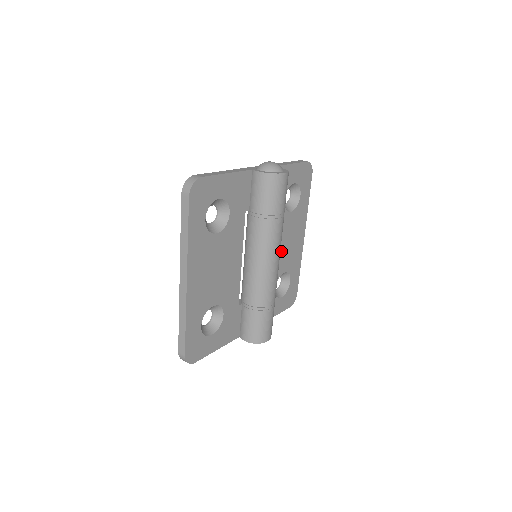
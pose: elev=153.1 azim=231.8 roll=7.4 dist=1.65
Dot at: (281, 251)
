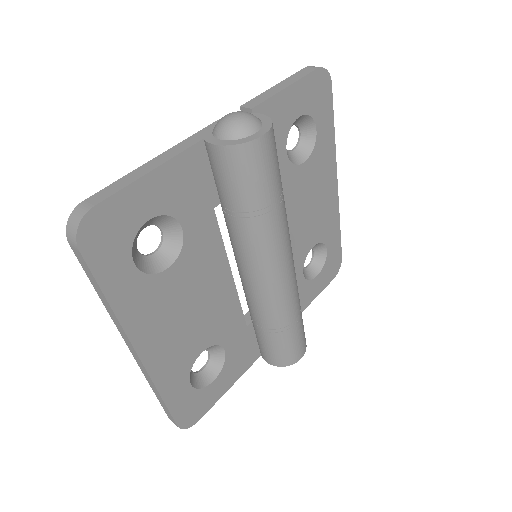
Dot at: (301, 223)
